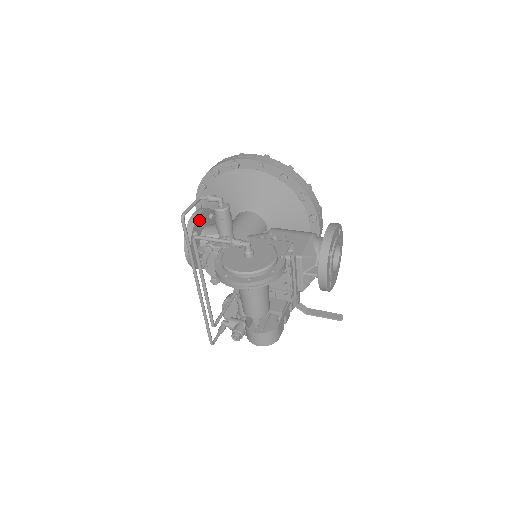
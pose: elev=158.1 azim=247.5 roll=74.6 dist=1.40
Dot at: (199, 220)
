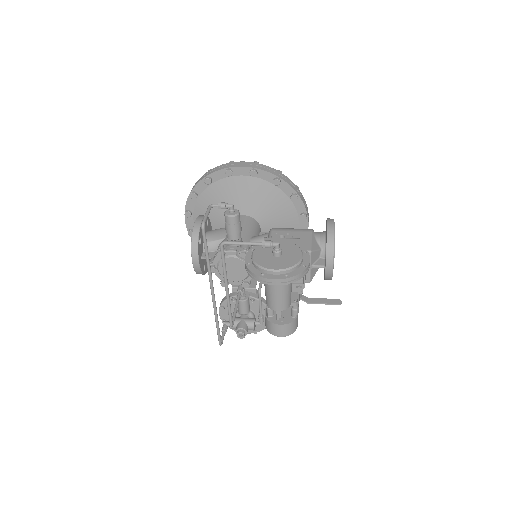
Dot at: occluded
